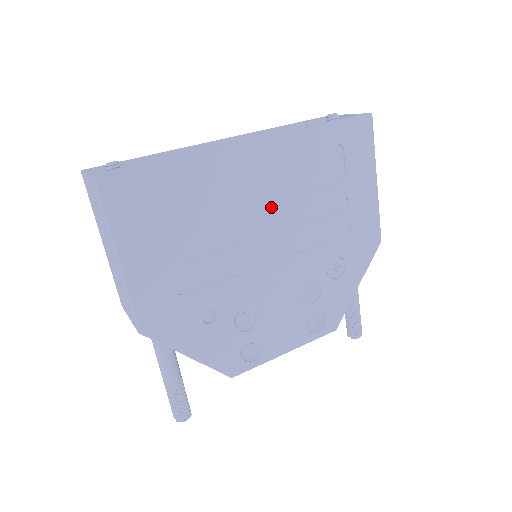
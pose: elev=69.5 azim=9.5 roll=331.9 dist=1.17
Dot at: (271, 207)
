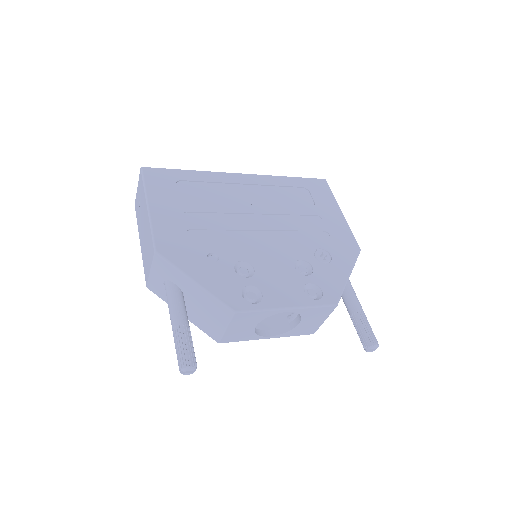
Dot at: (259, 207)
